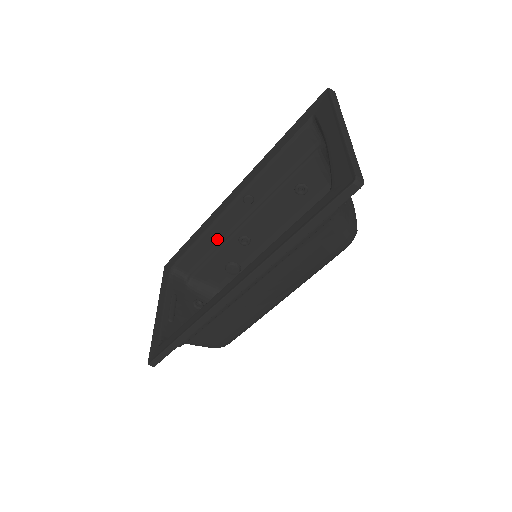
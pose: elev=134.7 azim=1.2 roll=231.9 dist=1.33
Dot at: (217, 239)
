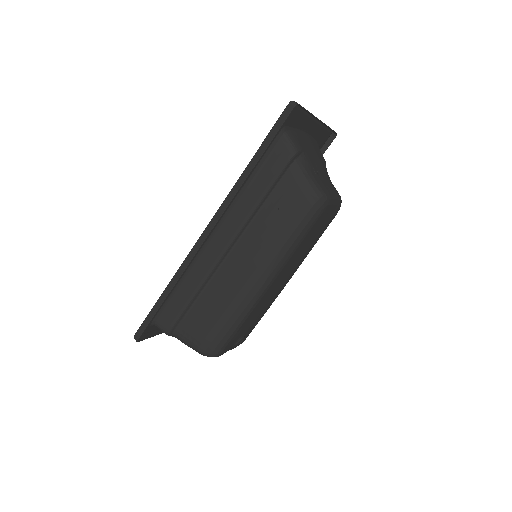
Dot at: occluded
